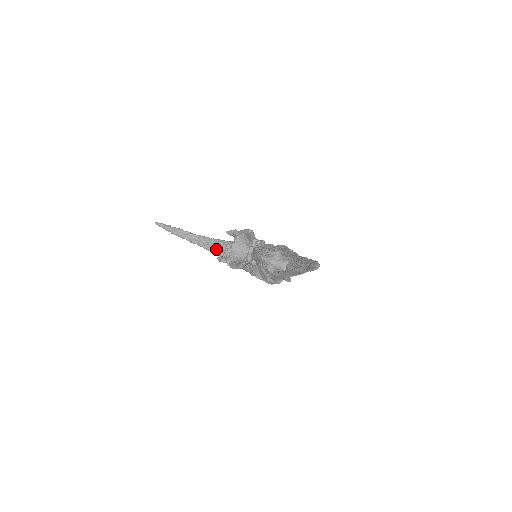
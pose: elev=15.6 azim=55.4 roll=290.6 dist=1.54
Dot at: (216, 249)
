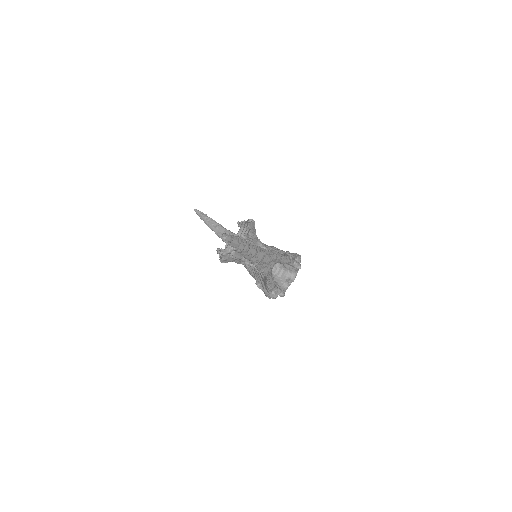
Dot at: occluded
